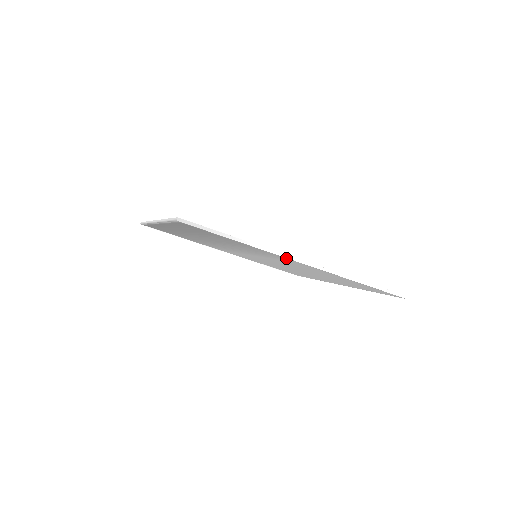
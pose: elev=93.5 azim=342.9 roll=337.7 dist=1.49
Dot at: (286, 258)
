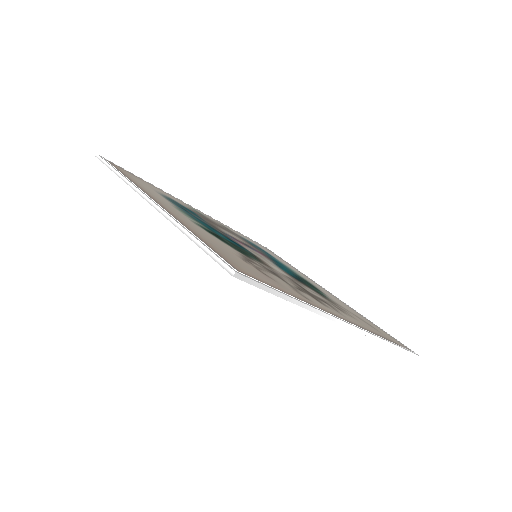
Dot at: (334, 320)
